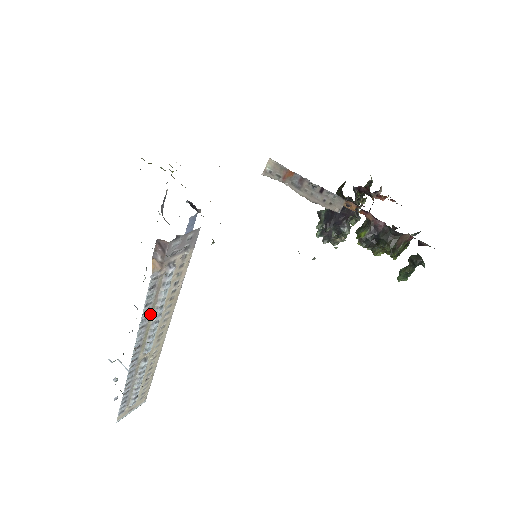
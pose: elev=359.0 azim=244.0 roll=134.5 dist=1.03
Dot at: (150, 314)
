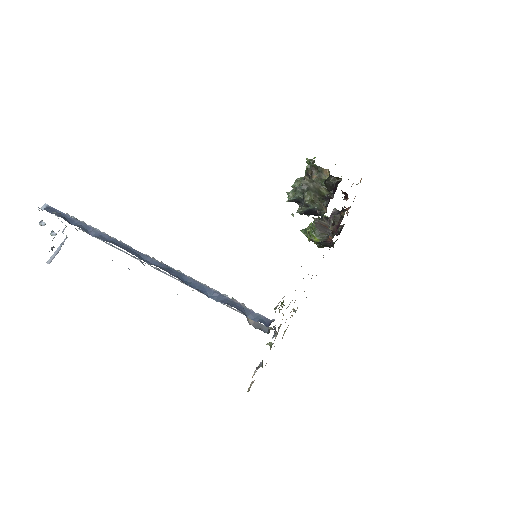
Dot at: occluded
